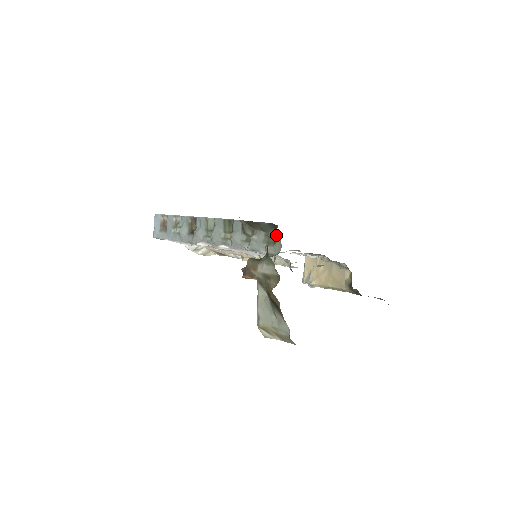
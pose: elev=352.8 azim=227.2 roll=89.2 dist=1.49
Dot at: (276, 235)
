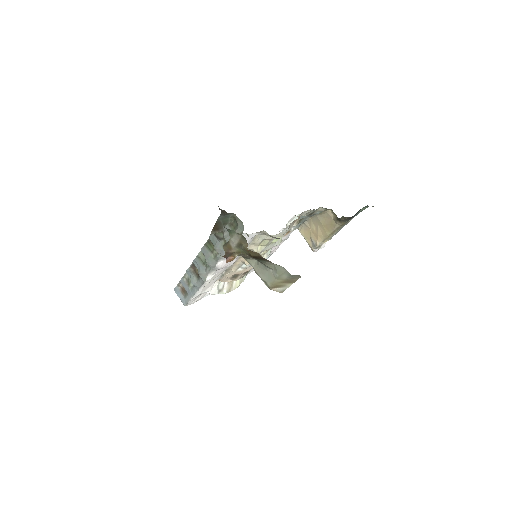
Dot at: (234, 218)
